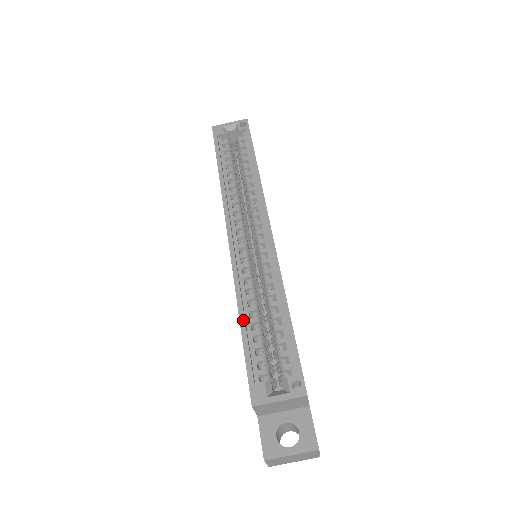
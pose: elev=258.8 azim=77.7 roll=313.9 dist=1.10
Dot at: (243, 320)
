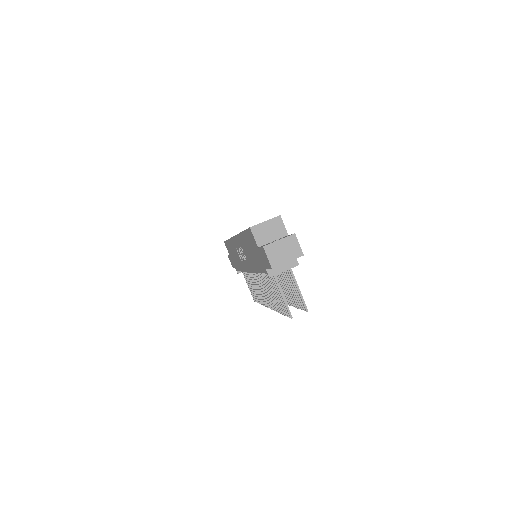
Dot at: occluded
